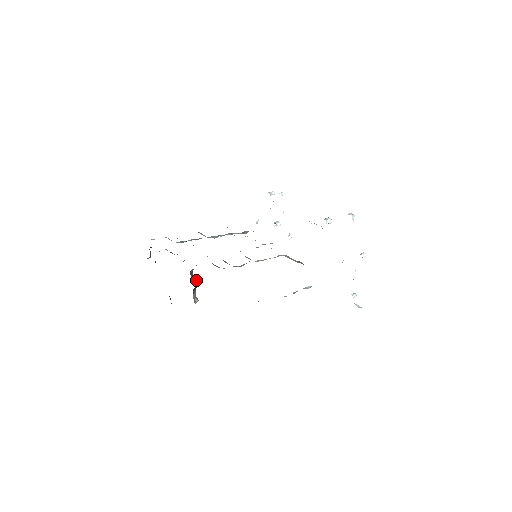
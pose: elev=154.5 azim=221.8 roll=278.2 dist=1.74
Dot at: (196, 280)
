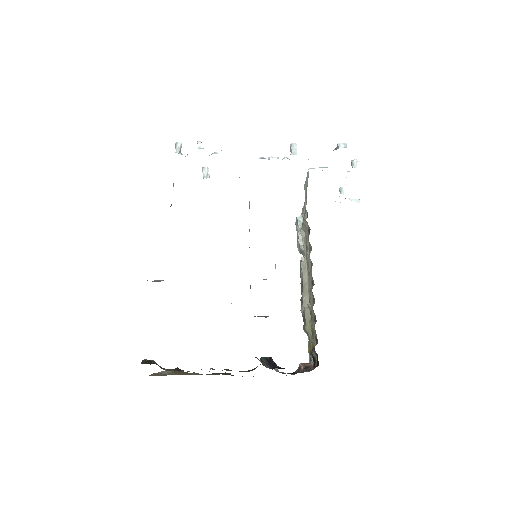
Dot at: (271, 363)
